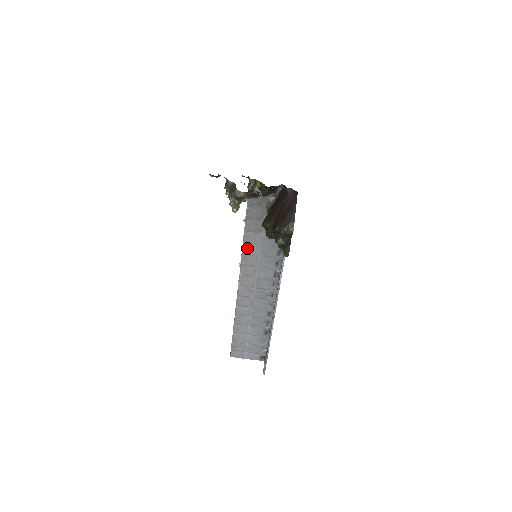
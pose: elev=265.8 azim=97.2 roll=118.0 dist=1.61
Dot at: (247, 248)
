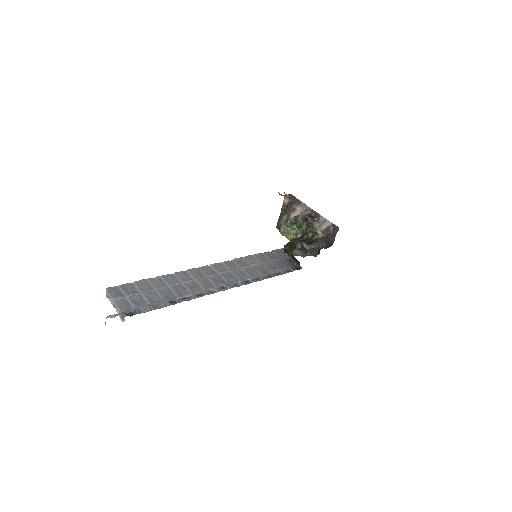
Dot at: (250, 258)
